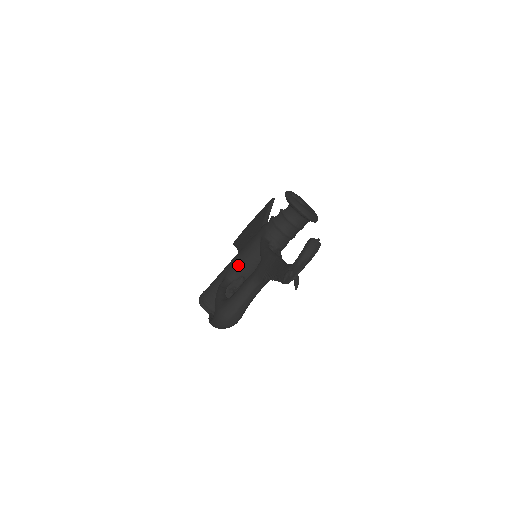
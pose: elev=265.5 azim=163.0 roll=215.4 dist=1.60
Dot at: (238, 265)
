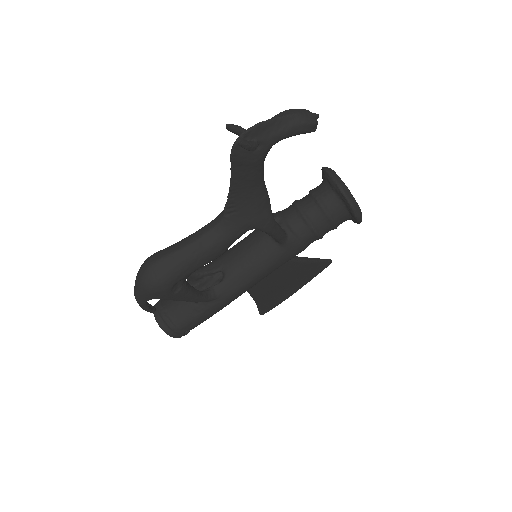
Dot at: (224, 254)
